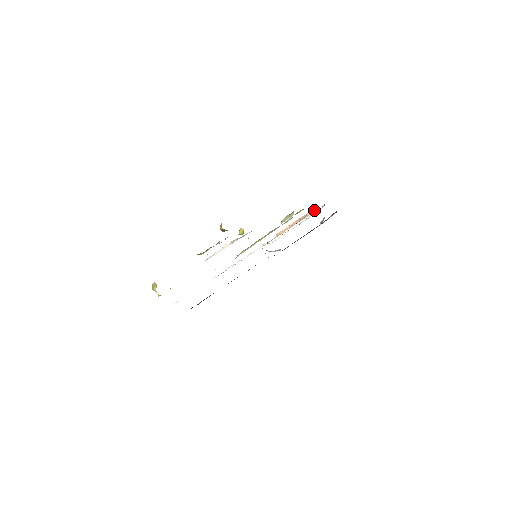
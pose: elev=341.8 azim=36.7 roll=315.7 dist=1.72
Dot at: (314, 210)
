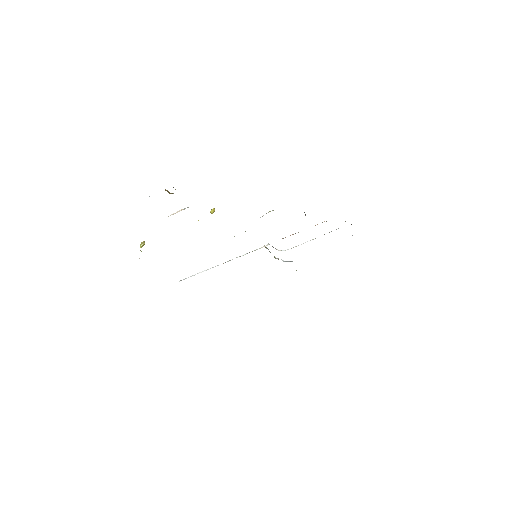
Dot at: occluded
